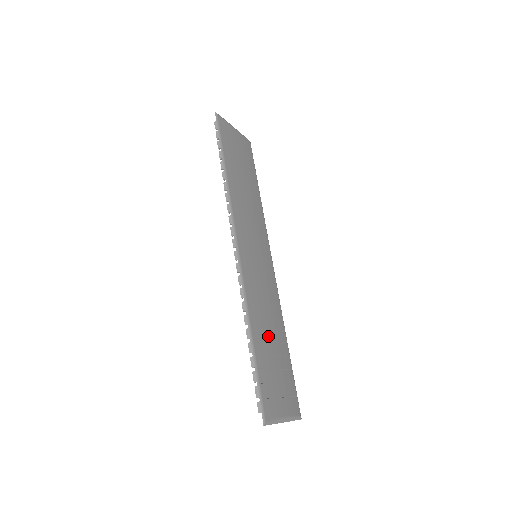
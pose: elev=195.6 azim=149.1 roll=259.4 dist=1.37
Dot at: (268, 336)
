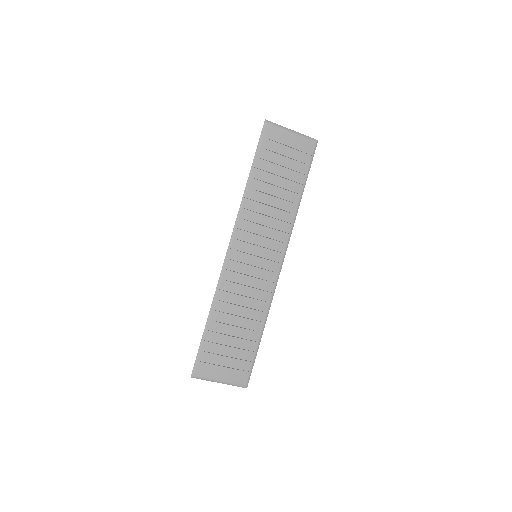
Dot at: (233, 321)
